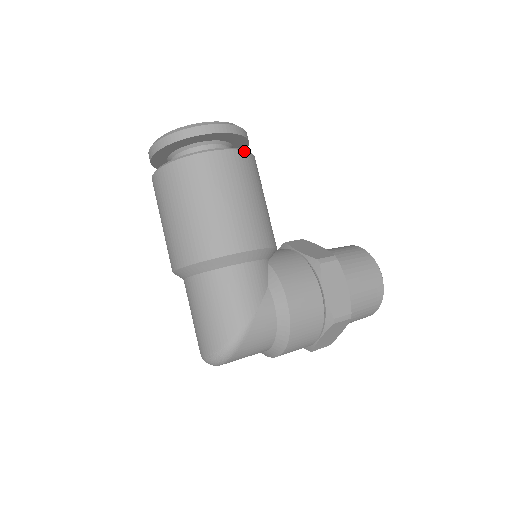
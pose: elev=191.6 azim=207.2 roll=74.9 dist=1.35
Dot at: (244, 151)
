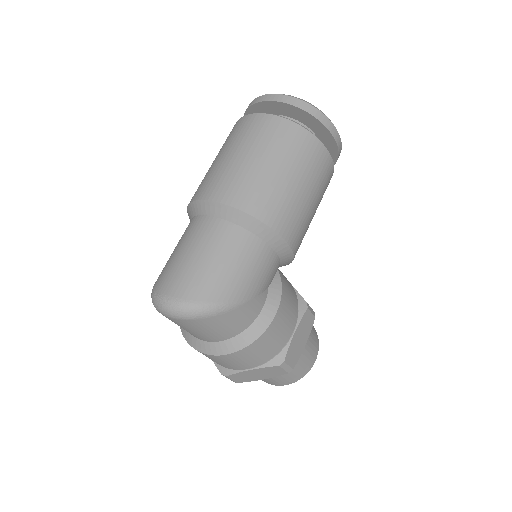
Dot at: occluded
